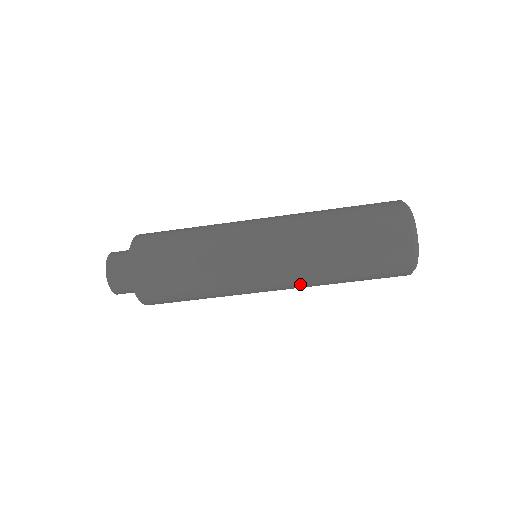
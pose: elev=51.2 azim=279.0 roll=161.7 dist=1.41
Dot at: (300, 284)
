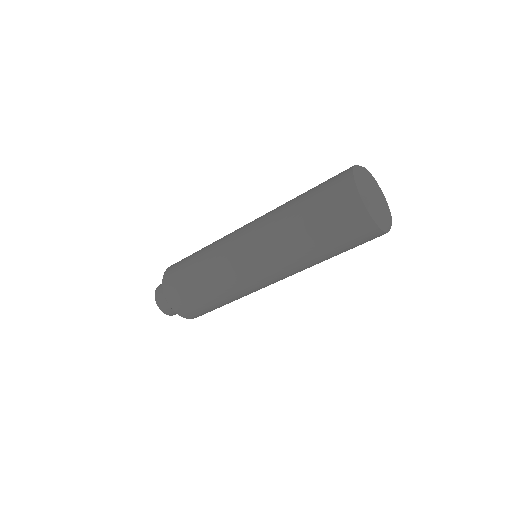
Dot at: (276, 258)
